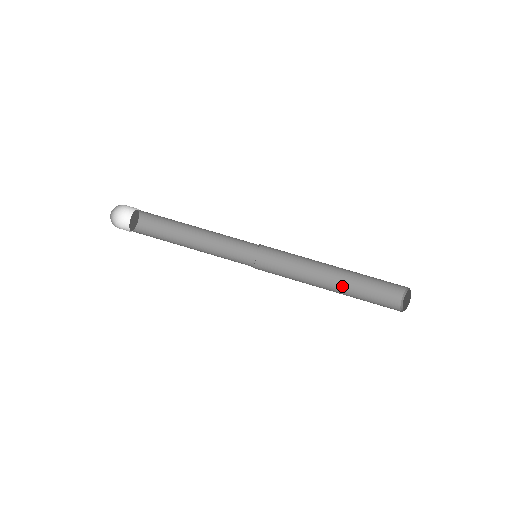
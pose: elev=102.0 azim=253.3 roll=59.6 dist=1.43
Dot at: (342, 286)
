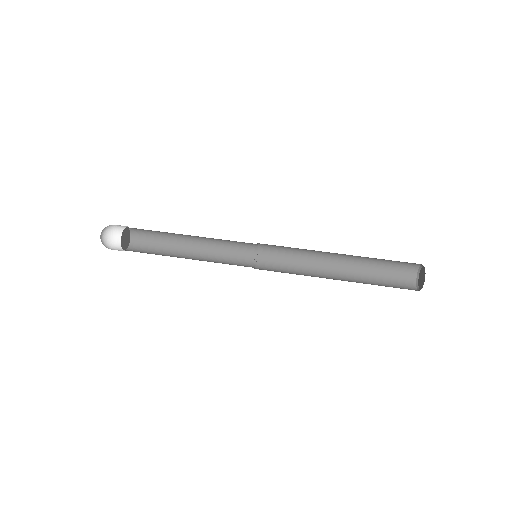
Dot at: occluded
